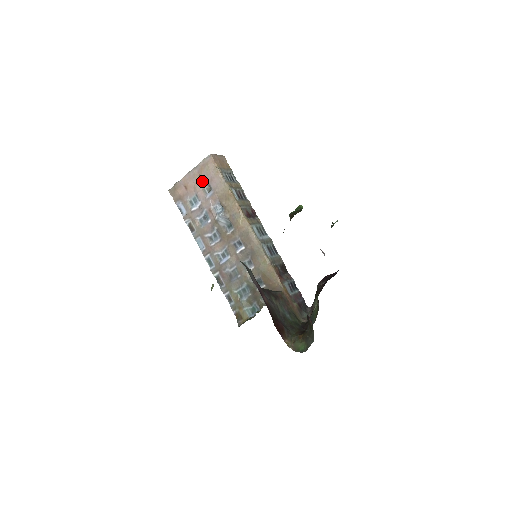
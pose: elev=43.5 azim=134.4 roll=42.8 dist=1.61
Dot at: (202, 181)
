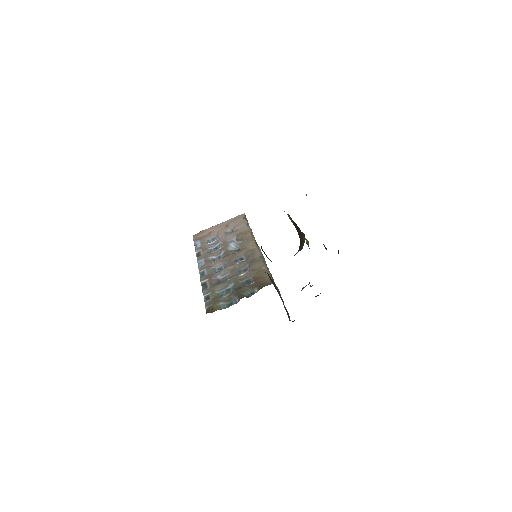
Dot at: (228, 227)
